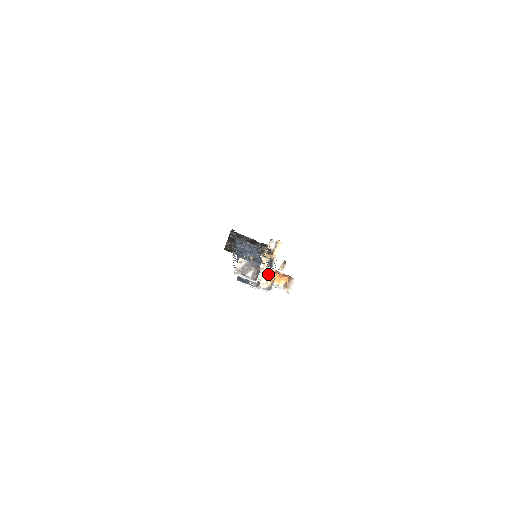
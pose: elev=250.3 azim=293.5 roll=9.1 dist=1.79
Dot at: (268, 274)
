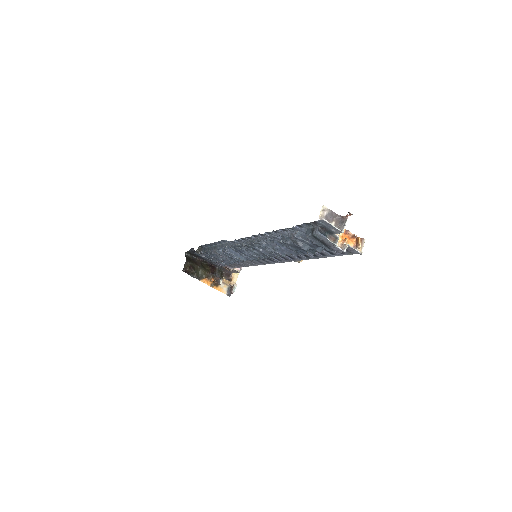
Dot at: occluded
